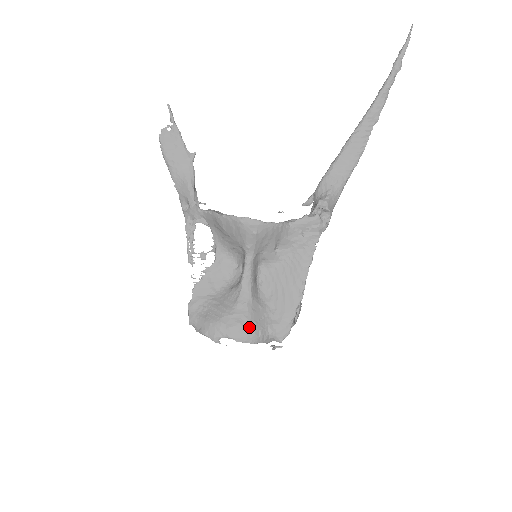
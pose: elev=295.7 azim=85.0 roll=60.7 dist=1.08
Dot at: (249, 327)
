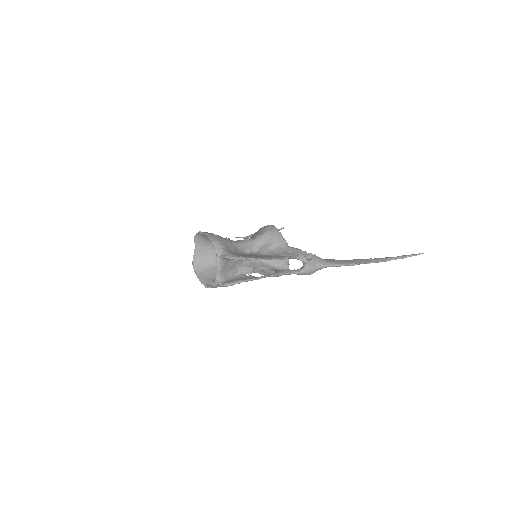
Dot at: (220, 239)
